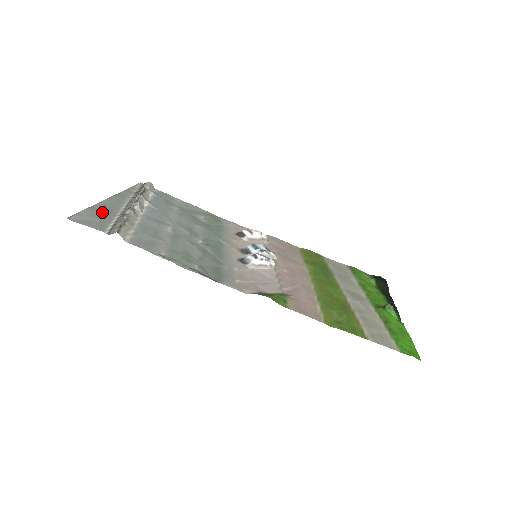
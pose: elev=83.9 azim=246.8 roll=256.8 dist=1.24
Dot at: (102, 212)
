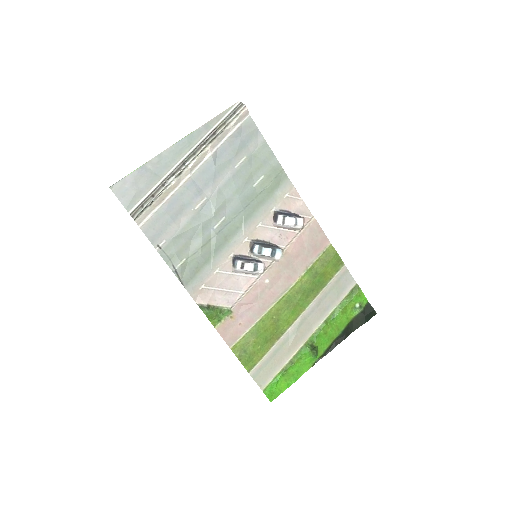
Dot at: (148, 176)
